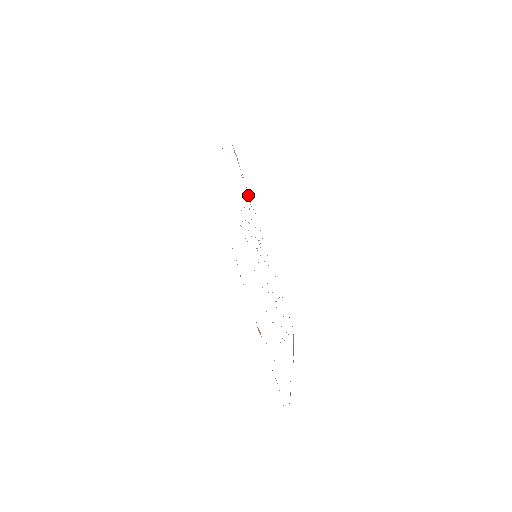
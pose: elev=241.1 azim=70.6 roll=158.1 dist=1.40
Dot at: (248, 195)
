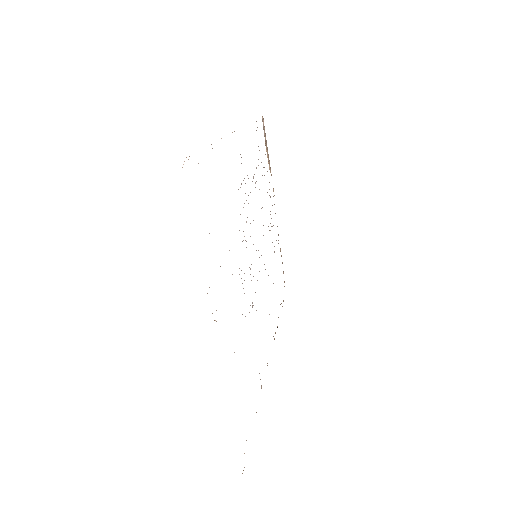
Dot at: occluded
